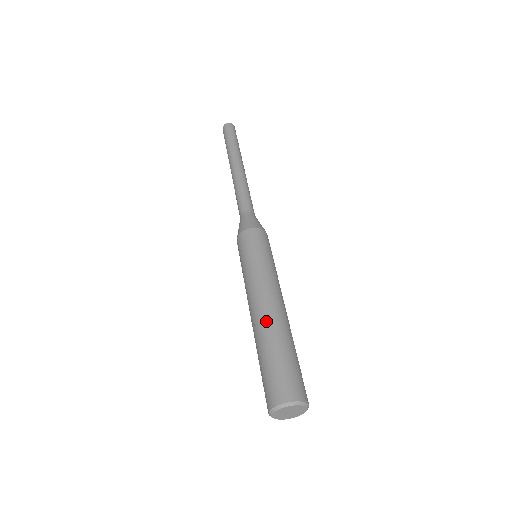
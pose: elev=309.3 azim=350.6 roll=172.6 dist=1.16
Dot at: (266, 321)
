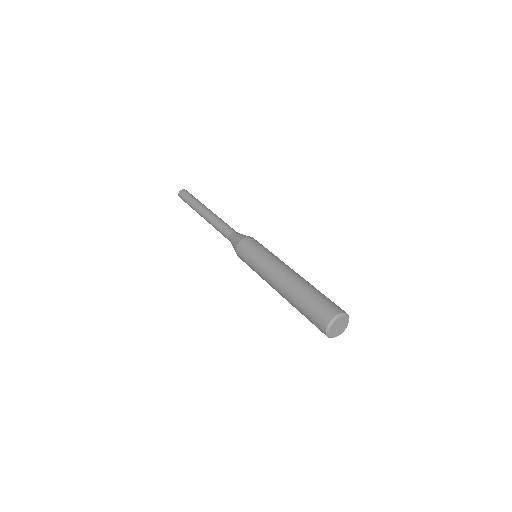
Dot at: (294, 280)
